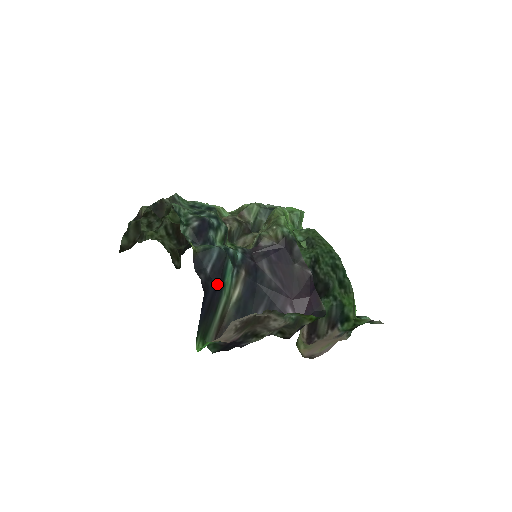
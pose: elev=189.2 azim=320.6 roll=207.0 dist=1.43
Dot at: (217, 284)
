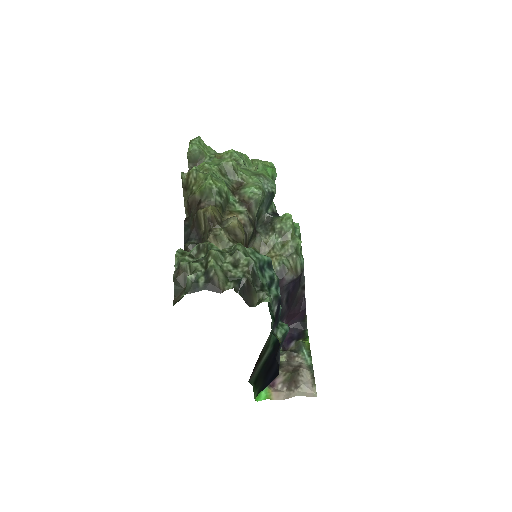
Dot at: (276, 351)
